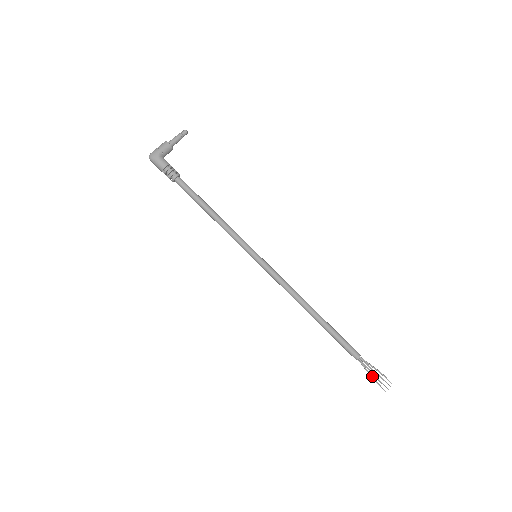
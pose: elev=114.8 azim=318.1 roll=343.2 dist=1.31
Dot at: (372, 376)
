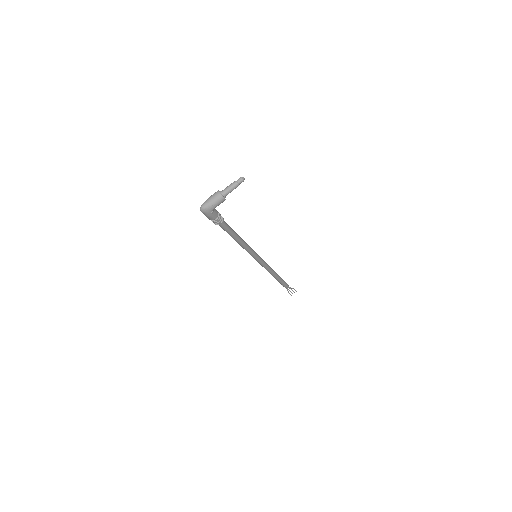
Dot at: occluded
